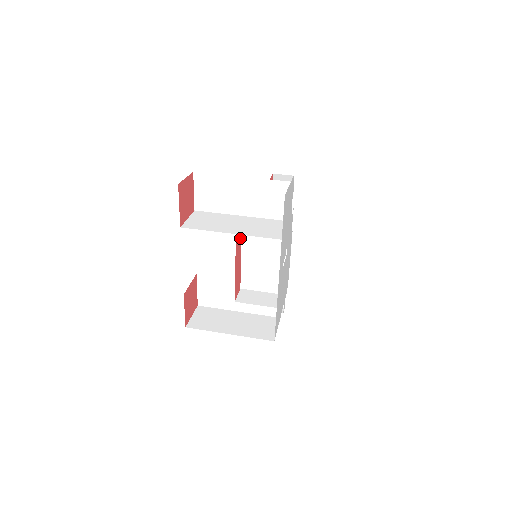
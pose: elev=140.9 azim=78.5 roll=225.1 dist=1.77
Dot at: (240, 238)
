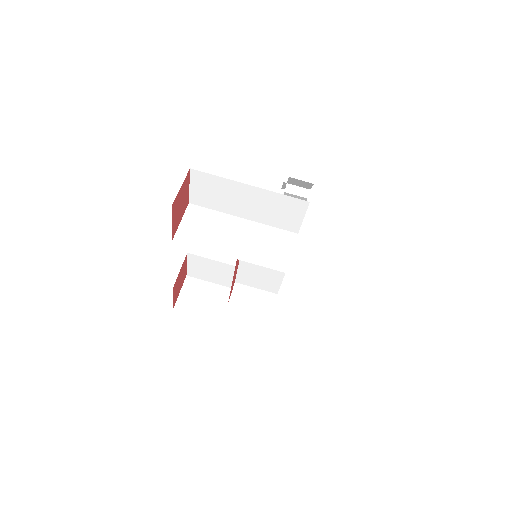
Dot at: occluded
